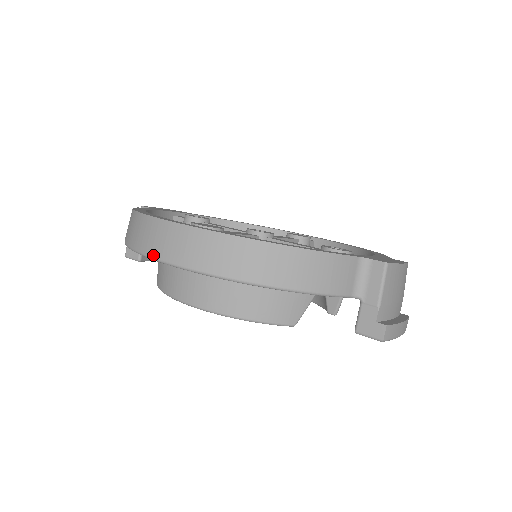
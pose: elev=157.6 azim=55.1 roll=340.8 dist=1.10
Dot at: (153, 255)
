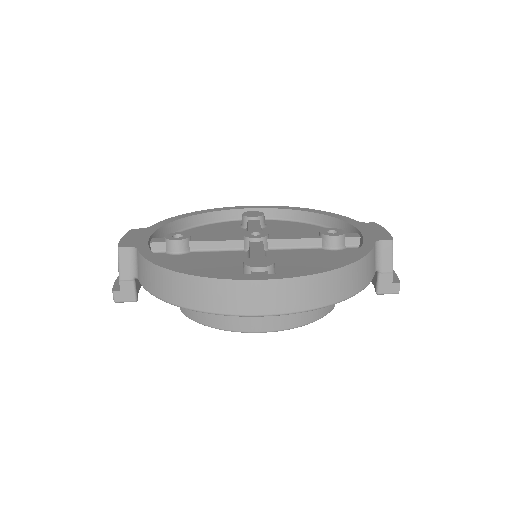
Dot at: (245, 313)
